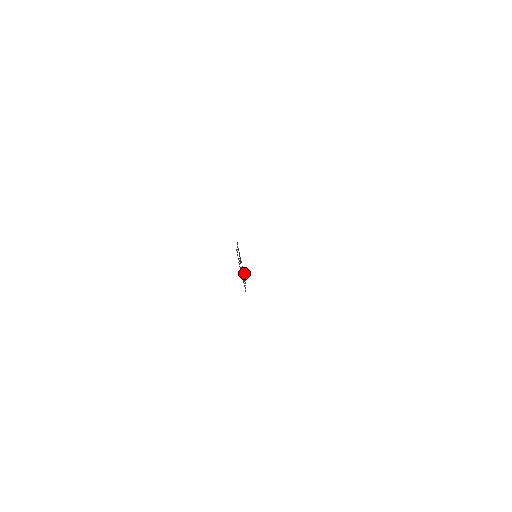
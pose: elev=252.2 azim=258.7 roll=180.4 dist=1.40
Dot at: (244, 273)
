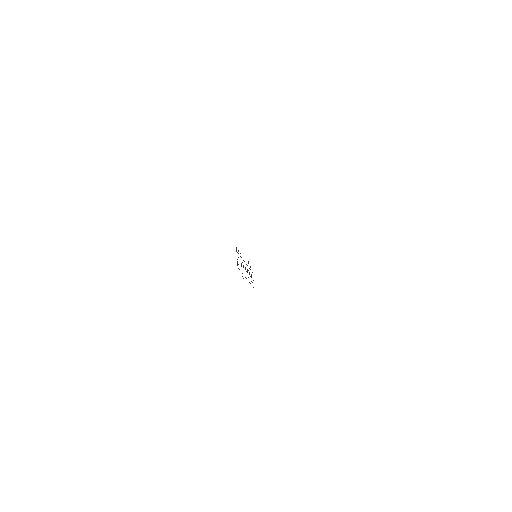
Dot at: occluded
